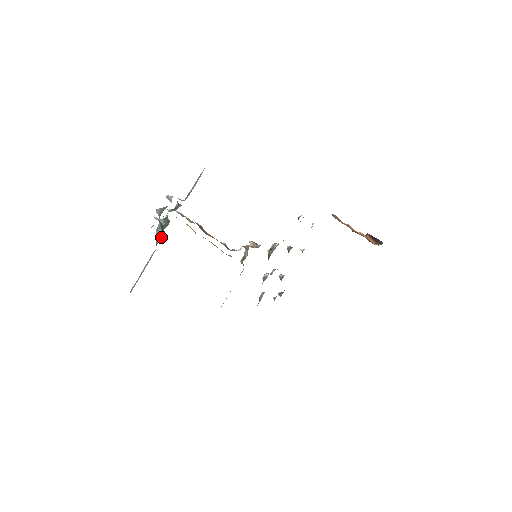
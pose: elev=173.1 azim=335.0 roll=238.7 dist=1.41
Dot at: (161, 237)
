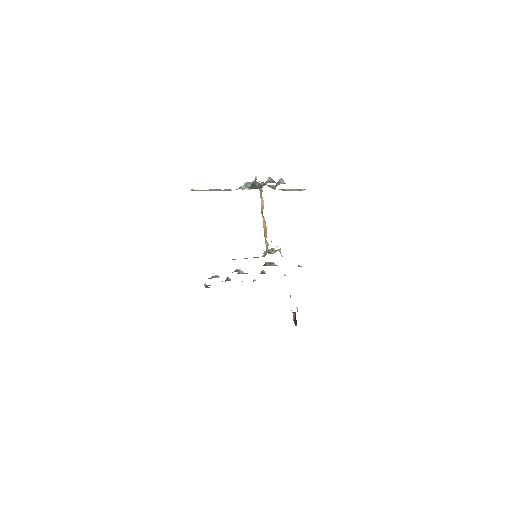
Dot at: (245, 188)
